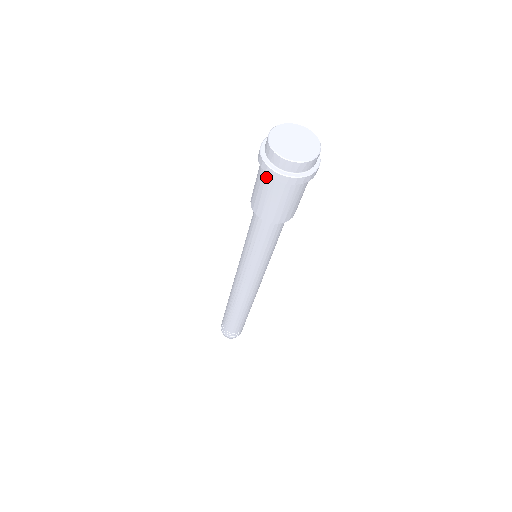
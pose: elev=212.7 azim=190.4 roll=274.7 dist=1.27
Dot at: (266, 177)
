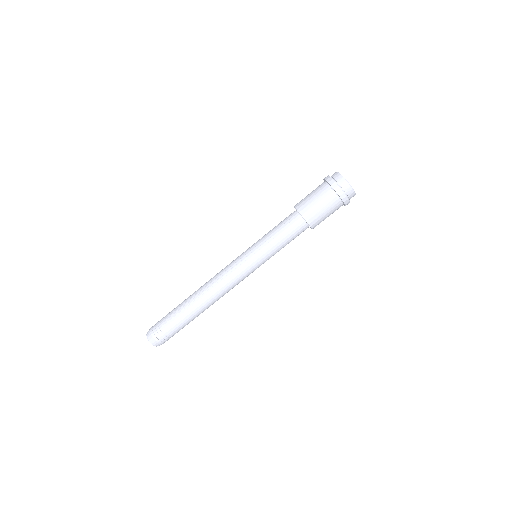
Dot at: (324, 187)
